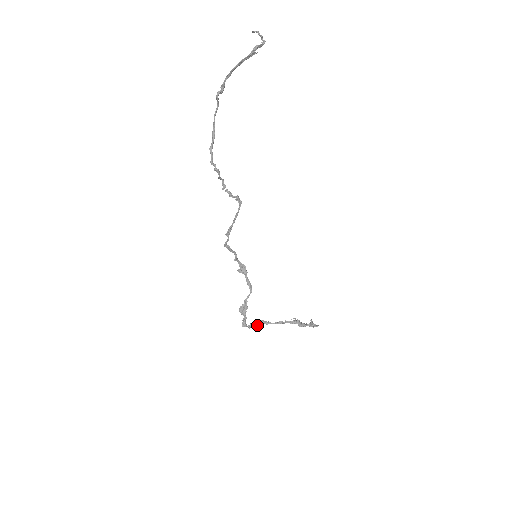
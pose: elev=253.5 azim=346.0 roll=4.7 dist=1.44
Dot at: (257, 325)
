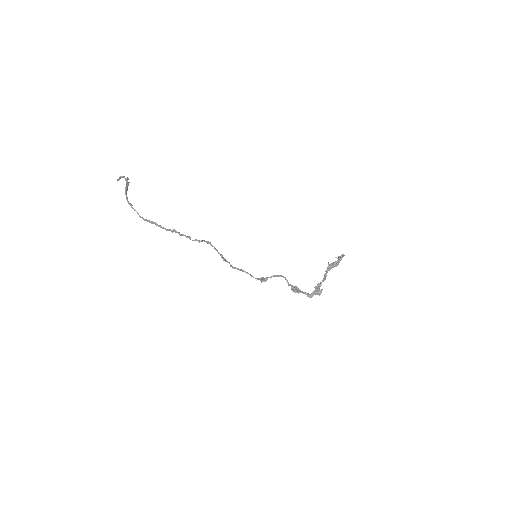
Dot at: (317, 290)
